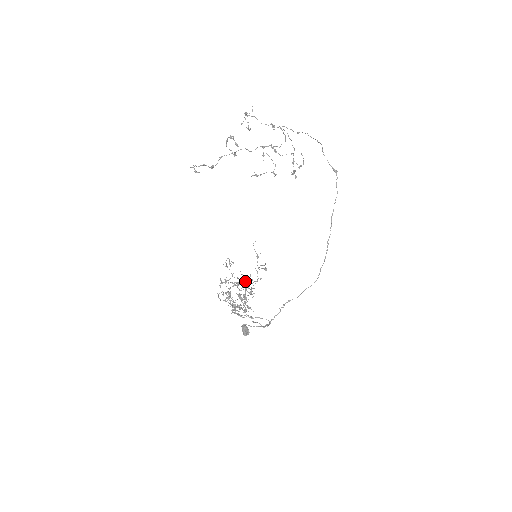
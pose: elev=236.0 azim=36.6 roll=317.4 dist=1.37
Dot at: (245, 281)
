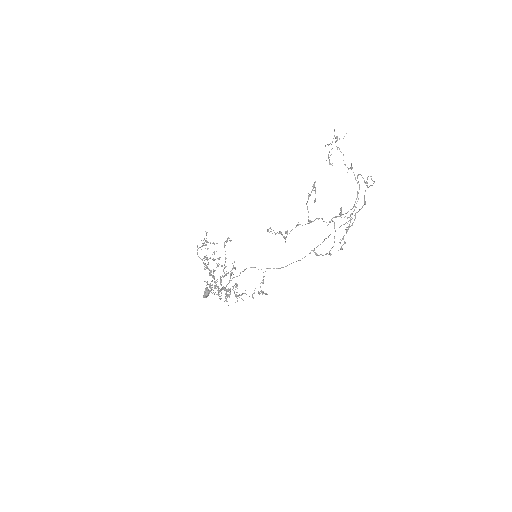
Dot at: occluded
